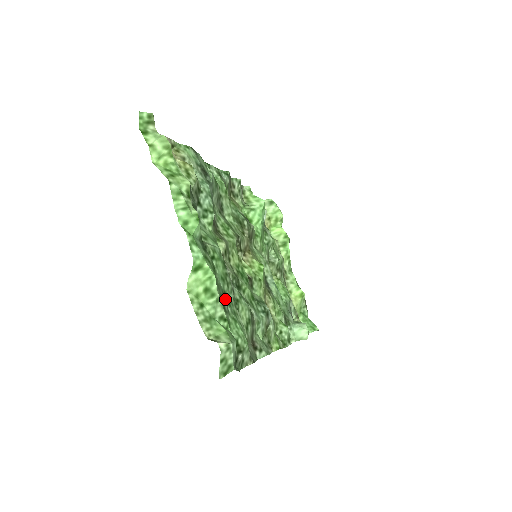
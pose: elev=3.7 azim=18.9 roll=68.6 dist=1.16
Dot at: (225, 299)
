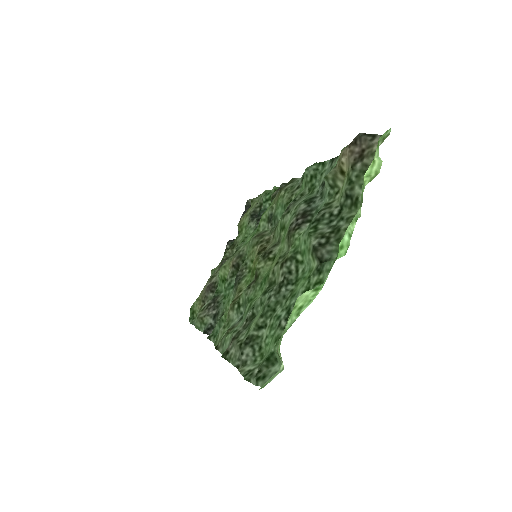
Dot at: (285, 314)
